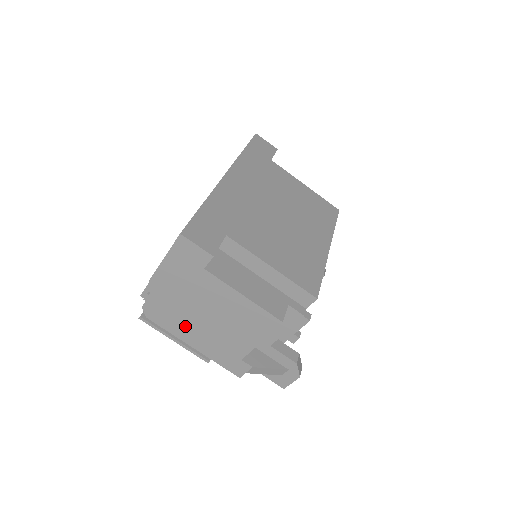
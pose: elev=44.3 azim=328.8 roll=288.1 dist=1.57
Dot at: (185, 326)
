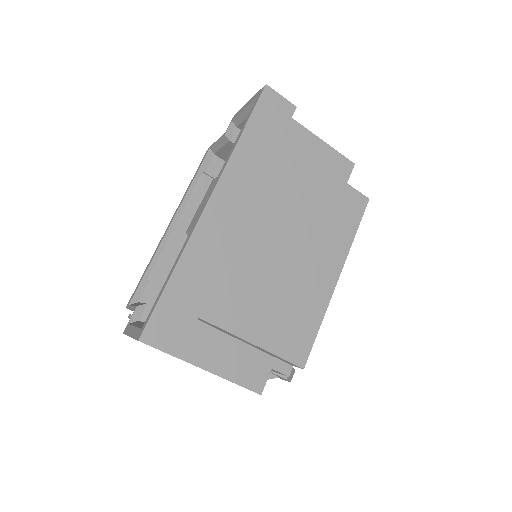
Dot at: occluded
